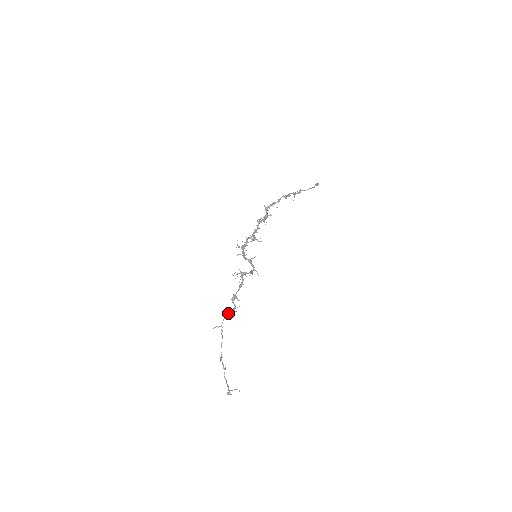
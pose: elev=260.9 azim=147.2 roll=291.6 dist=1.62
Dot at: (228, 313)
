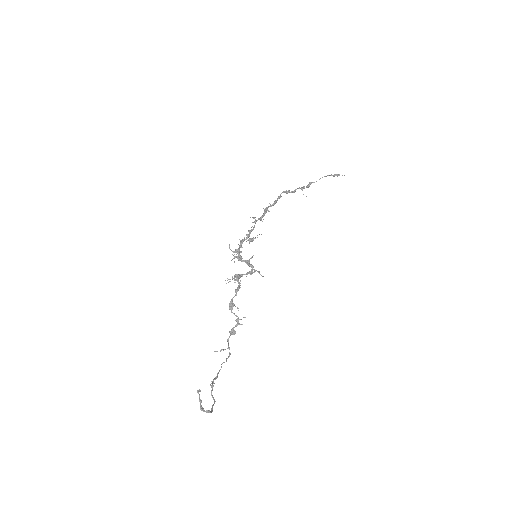
Dot at: (232, 329)
